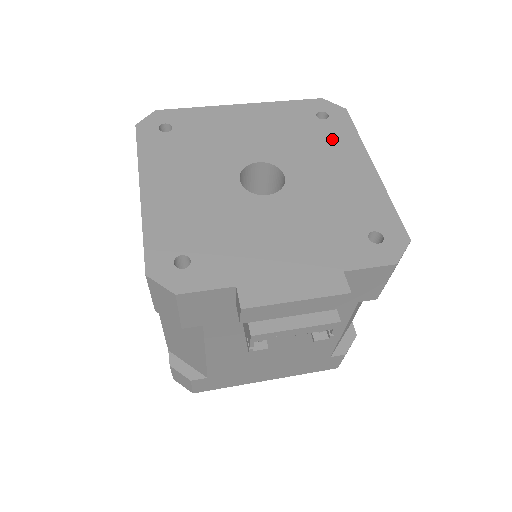
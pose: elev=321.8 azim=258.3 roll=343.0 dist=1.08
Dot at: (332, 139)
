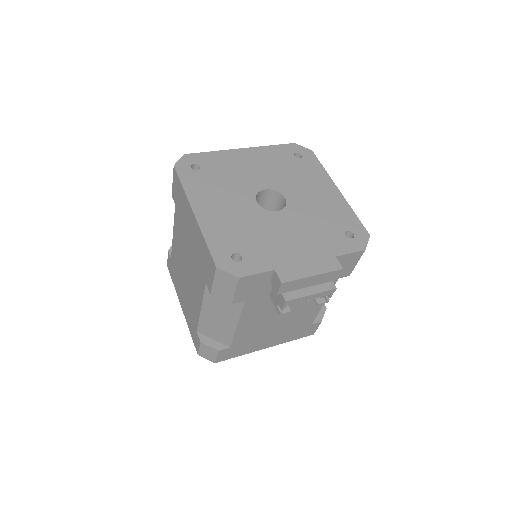
Dot at: (308, 172)
